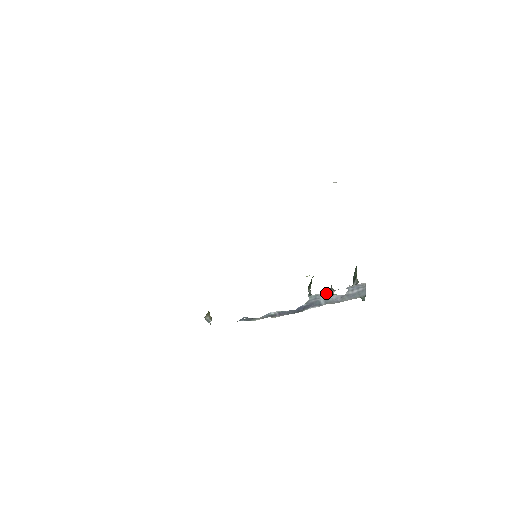
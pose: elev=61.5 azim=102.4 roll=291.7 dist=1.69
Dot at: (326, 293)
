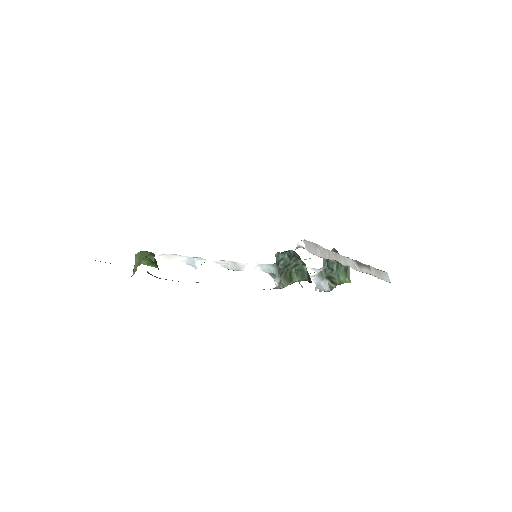
Dot at: occluded
